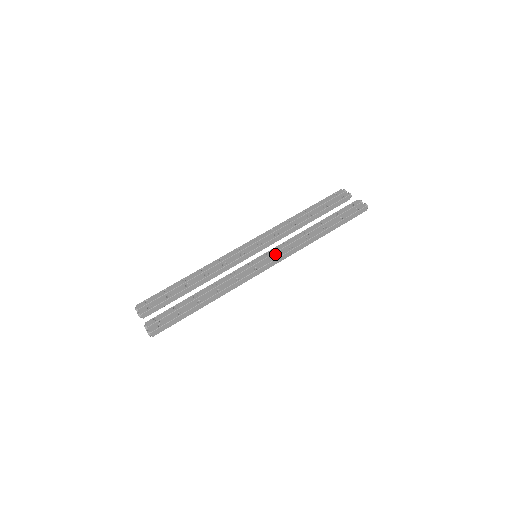
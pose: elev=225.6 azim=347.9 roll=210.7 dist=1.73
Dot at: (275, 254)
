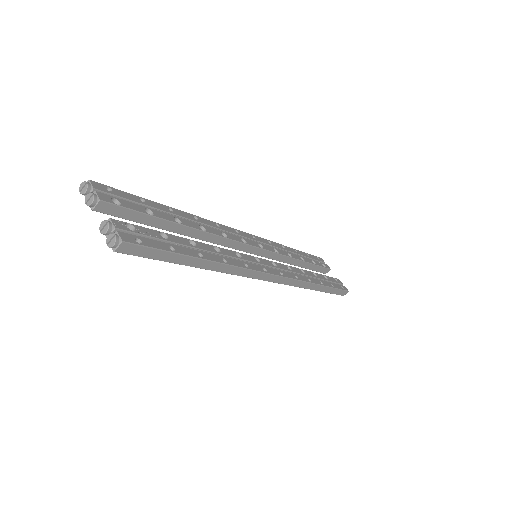
Dot at: (283, 271)
